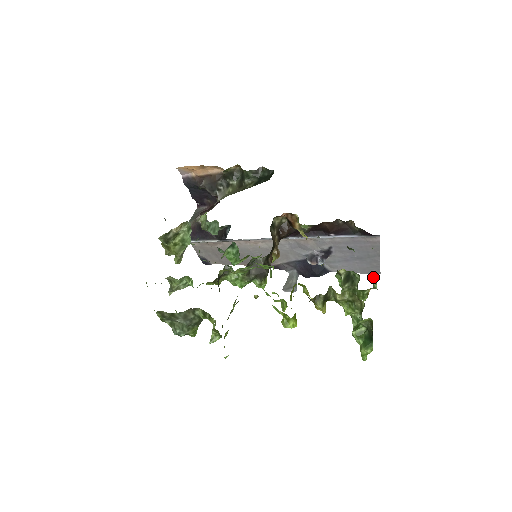
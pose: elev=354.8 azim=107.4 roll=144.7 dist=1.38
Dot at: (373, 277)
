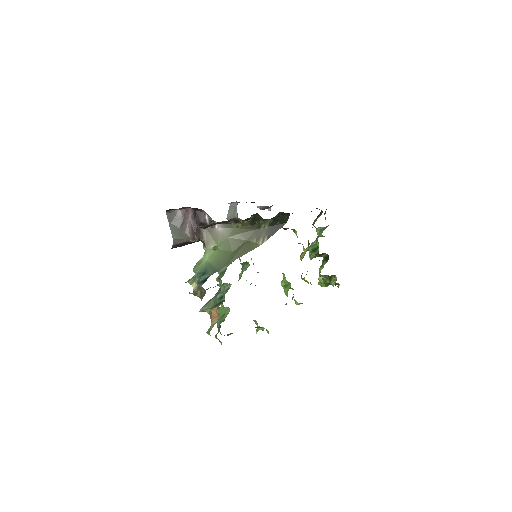
Dot at: occluded
